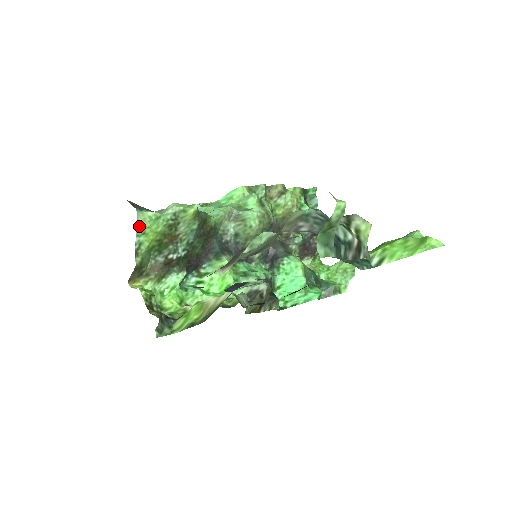
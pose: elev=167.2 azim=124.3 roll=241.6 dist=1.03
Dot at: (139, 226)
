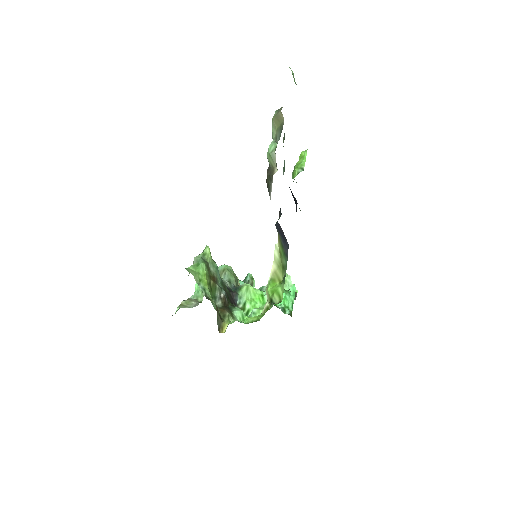
Dot at: (194, 276)
